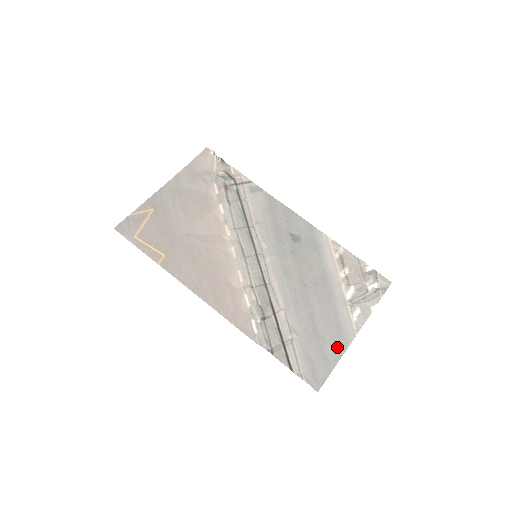
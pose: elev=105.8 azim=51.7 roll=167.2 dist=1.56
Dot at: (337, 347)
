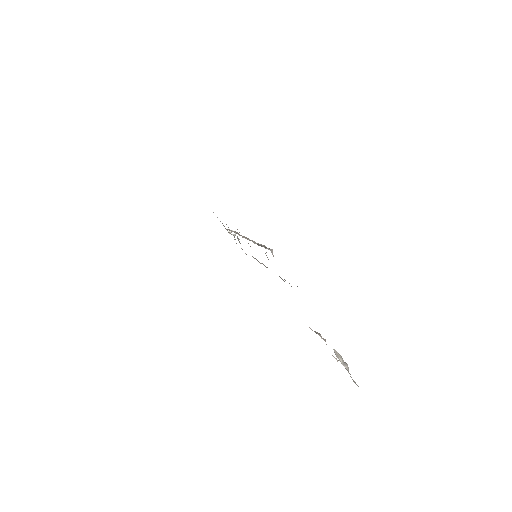
Dot at: occluded
